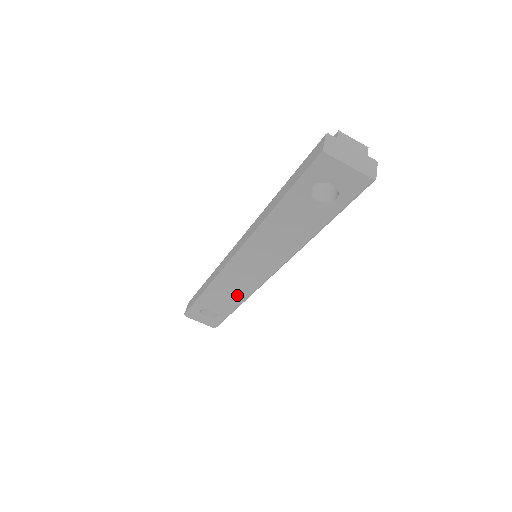
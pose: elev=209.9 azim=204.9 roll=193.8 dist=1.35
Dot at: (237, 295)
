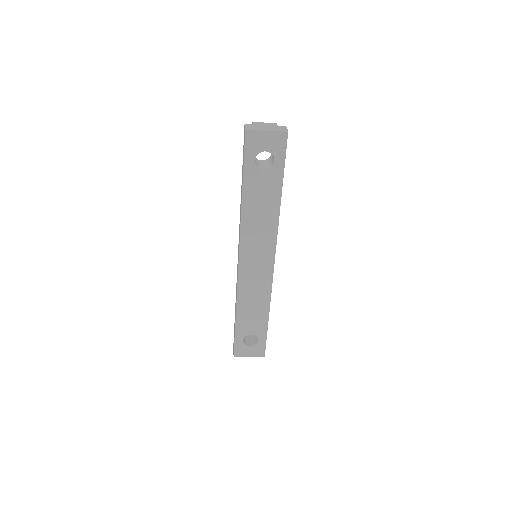
Dot at: (261, 302)
